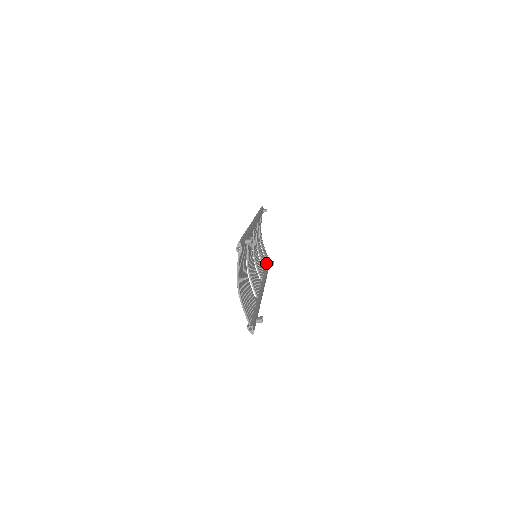
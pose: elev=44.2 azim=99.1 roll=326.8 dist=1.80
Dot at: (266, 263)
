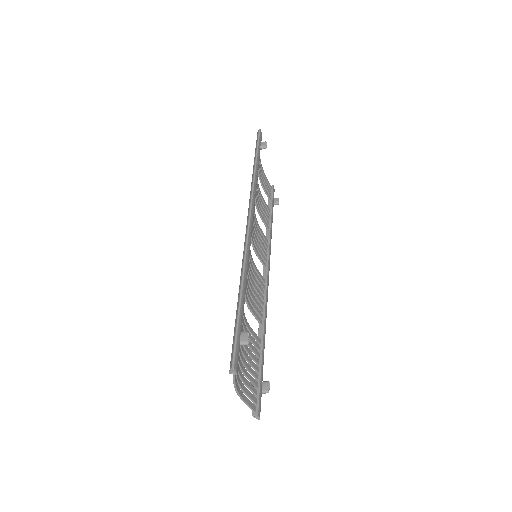
Dot at: (269, 207)
